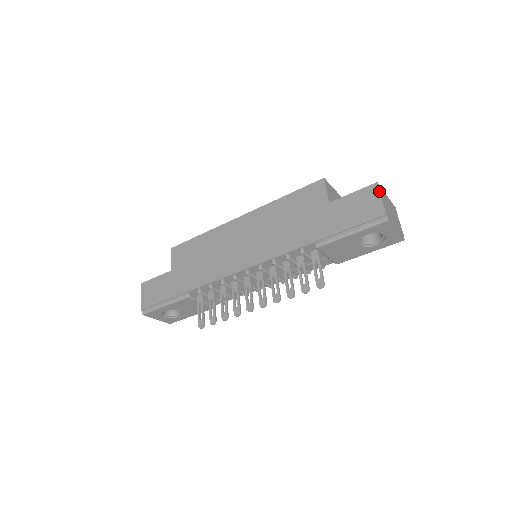
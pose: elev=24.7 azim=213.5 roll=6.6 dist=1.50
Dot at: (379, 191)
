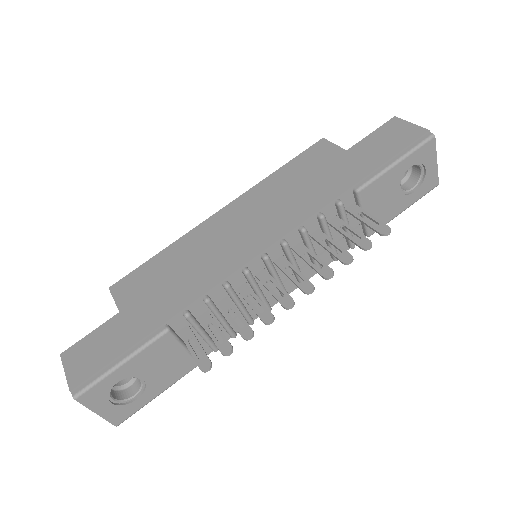
Dot at: (404, 120)
